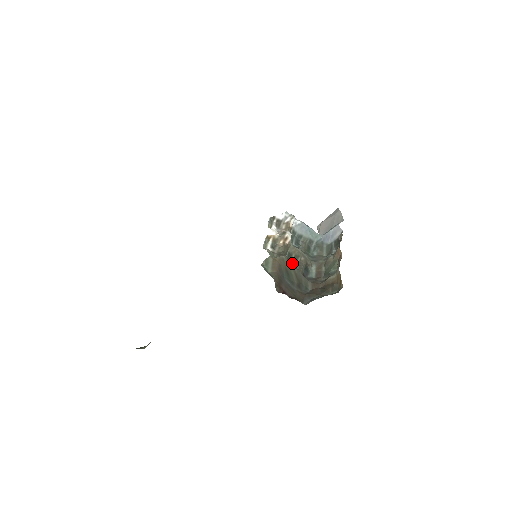
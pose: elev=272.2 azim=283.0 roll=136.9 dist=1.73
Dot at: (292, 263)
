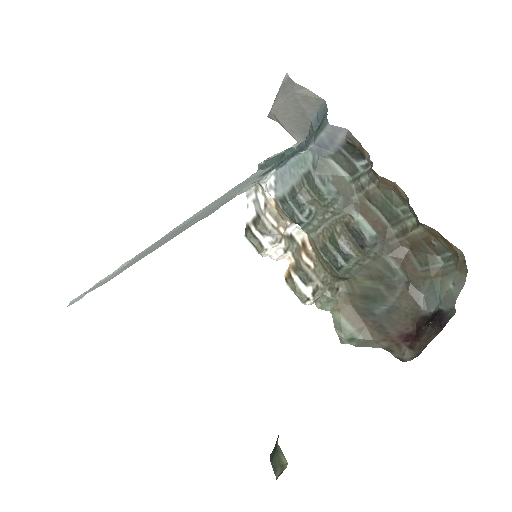
Dot at: (340, 258)
